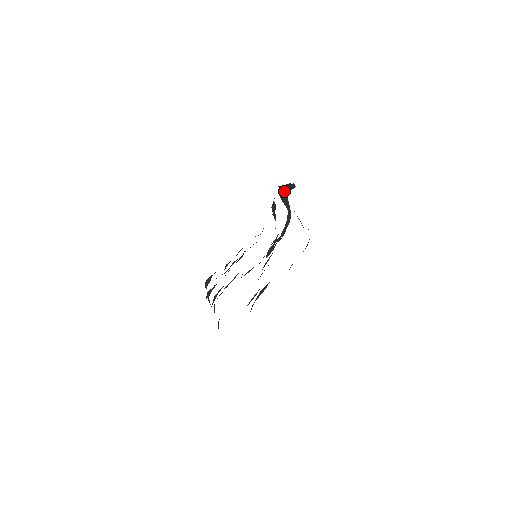
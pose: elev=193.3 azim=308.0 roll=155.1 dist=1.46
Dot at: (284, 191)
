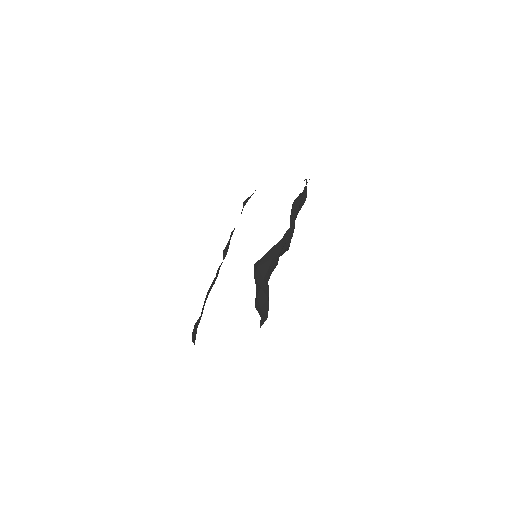
Dot at: occluded
